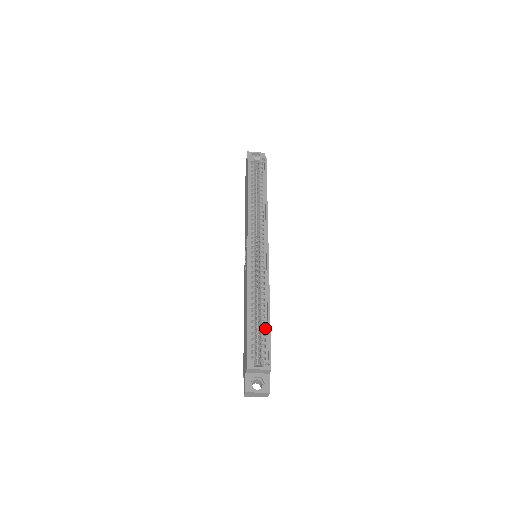
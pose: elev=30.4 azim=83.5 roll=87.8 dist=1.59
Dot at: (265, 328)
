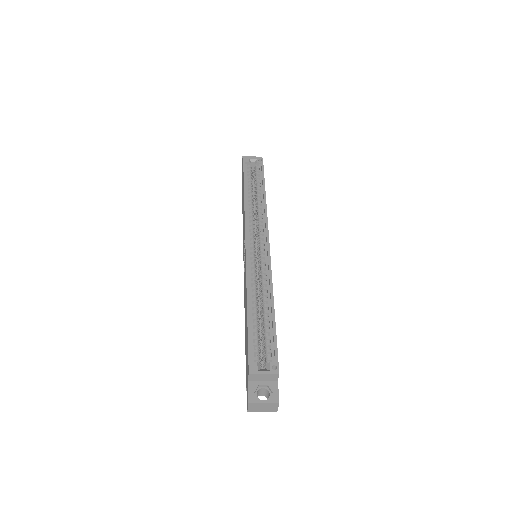
Dot at: (269, 327)
